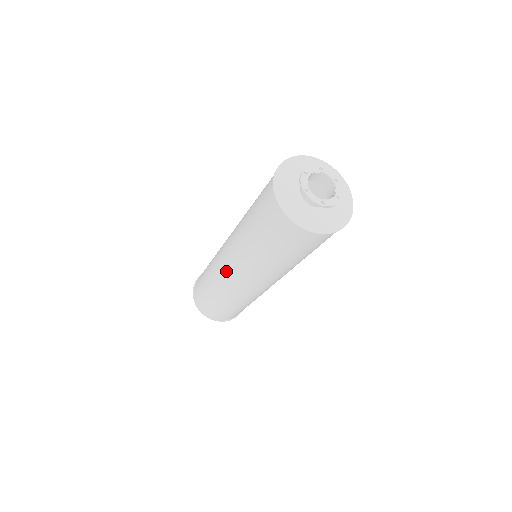
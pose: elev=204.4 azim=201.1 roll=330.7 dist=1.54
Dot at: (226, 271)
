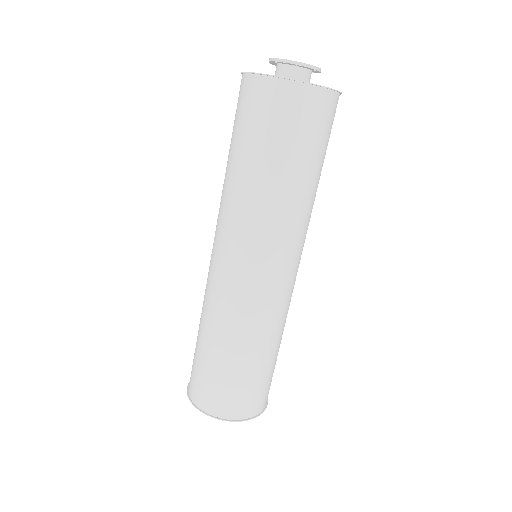
Dot at: (214, 266)
